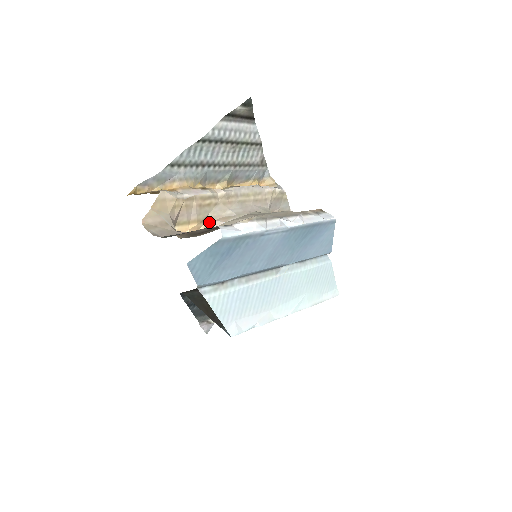
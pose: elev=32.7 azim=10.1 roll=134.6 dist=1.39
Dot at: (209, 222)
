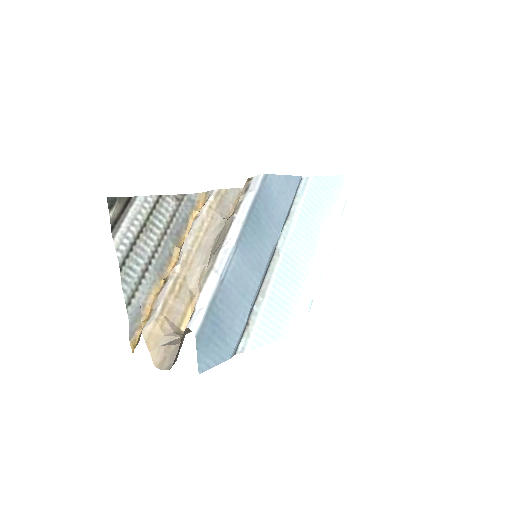
Dot at: (197, 292)
